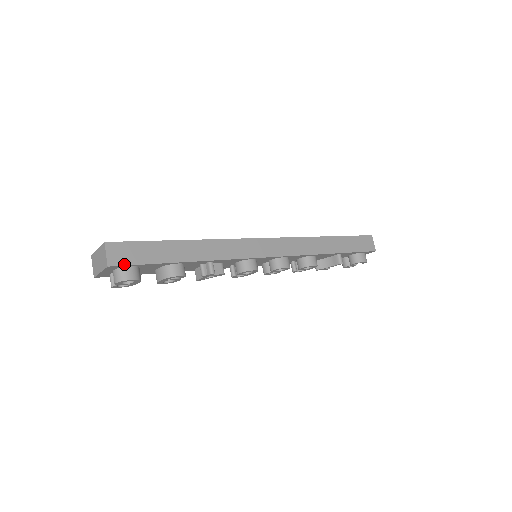
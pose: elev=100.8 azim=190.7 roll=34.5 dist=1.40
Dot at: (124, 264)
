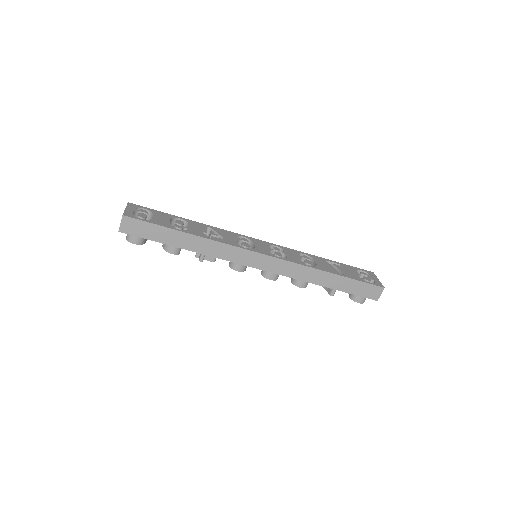
Dot at: (131, 234)
